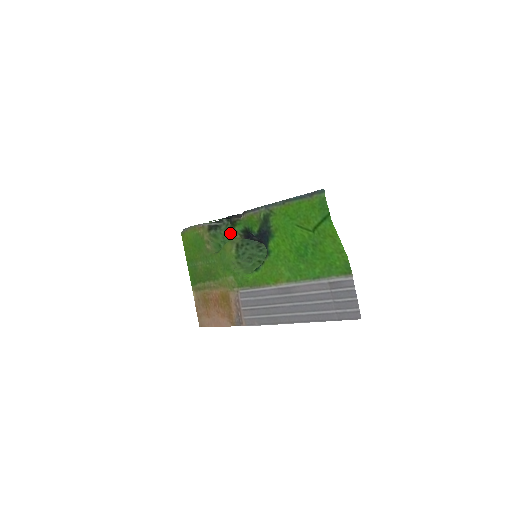
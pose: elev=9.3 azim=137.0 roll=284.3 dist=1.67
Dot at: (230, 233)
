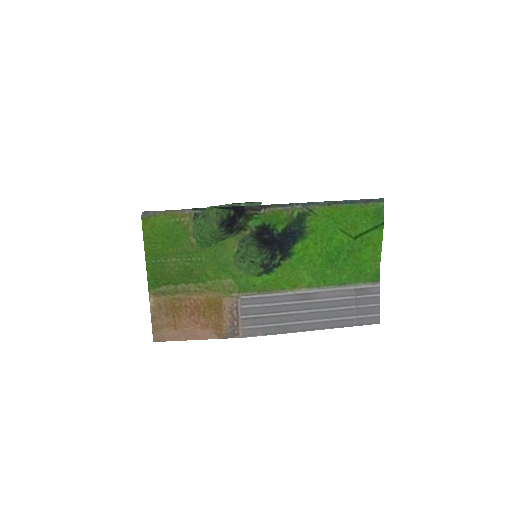
Dot at: (201, 224)
